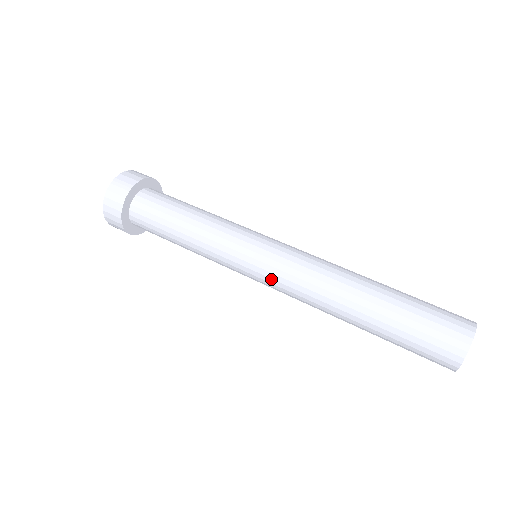
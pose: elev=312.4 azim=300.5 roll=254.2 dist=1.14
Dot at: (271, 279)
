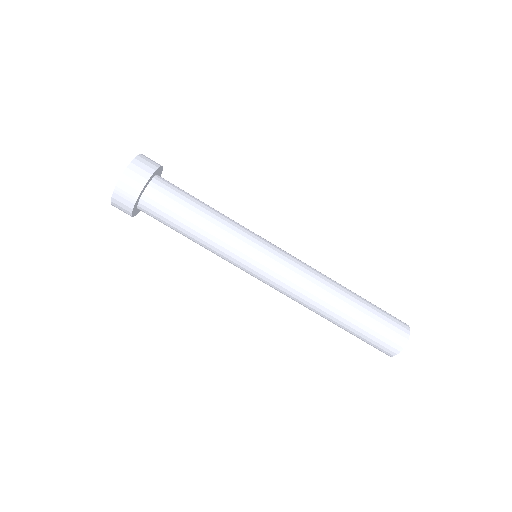
Dot at: occluded
